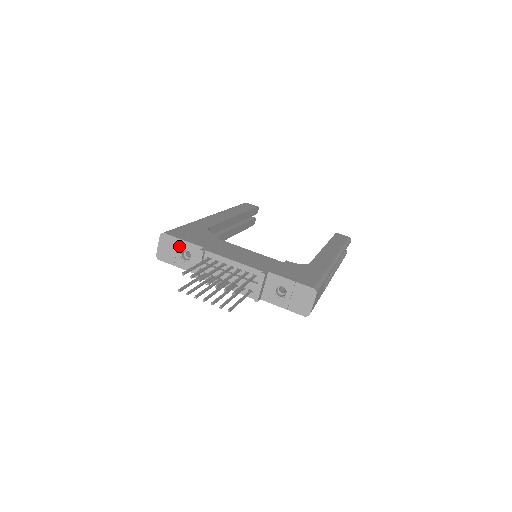
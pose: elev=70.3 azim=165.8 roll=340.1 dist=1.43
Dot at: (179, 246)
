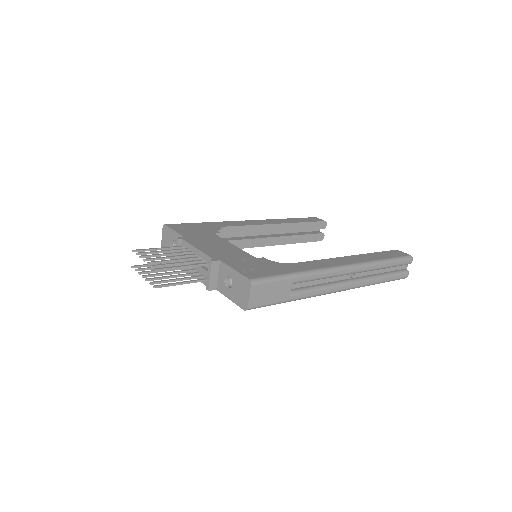
Dot at: (172, 236)
